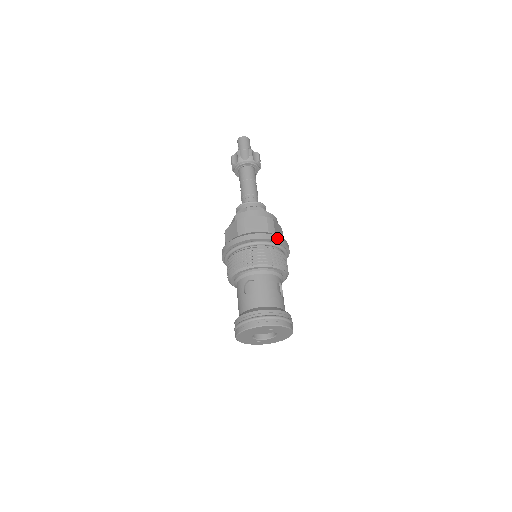
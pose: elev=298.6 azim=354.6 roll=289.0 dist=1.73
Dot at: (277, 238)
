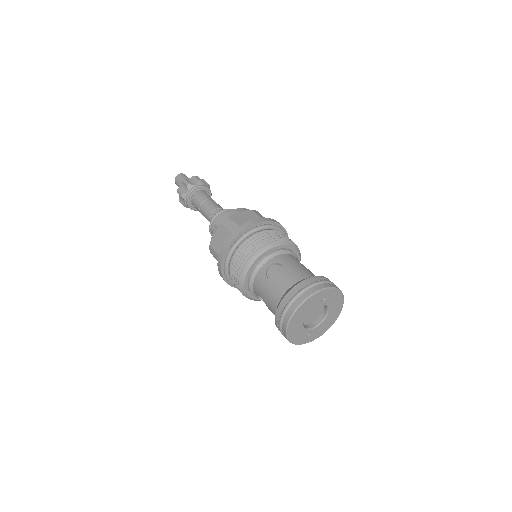
Dot at: (274, 221)
